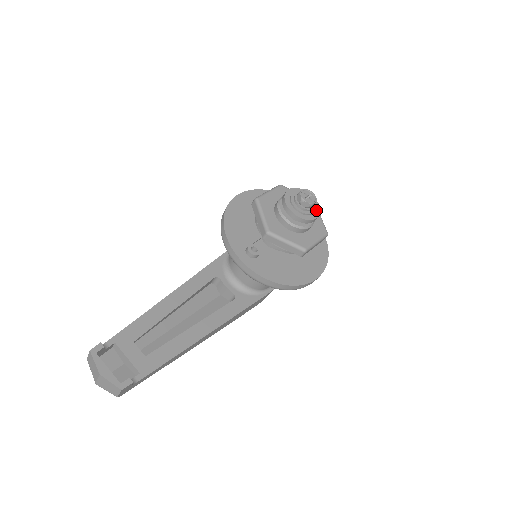
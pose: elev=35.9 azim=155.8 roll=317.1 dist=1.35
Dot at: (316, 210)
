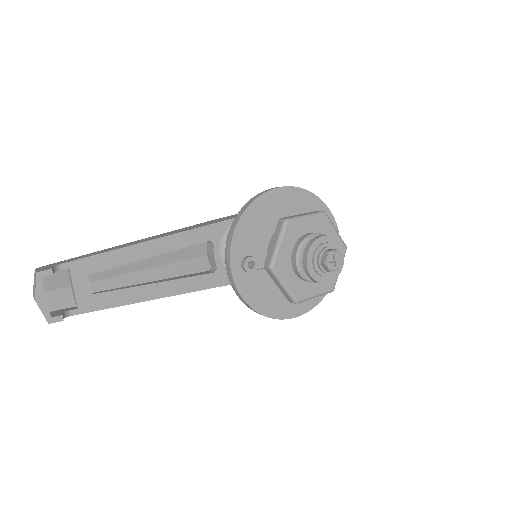
Dot at: (335, 272)
